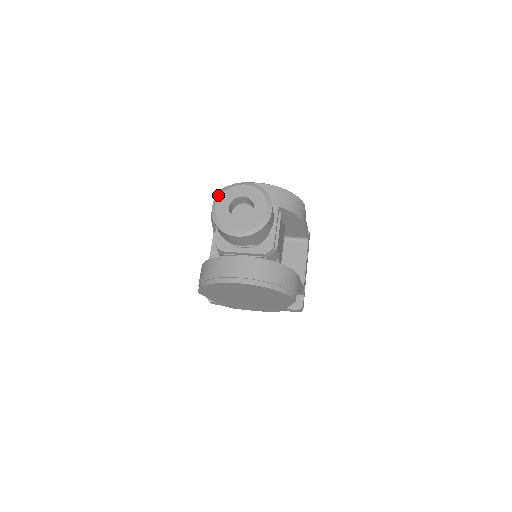
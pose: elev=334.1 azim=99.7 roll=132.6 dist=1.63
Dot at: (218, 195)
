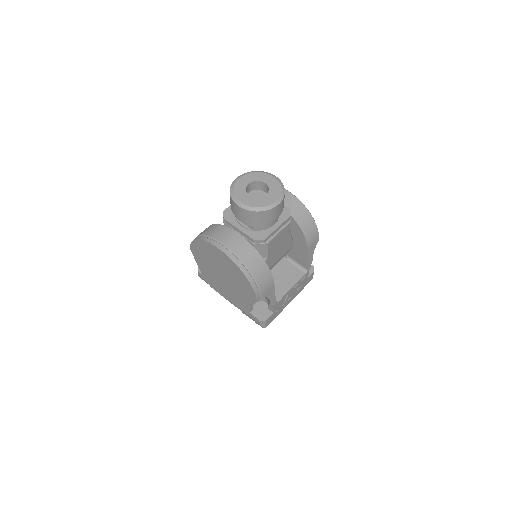
Dot at: (248, 172)
